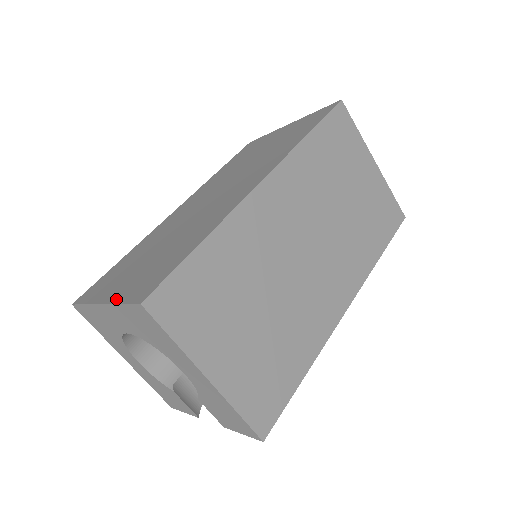
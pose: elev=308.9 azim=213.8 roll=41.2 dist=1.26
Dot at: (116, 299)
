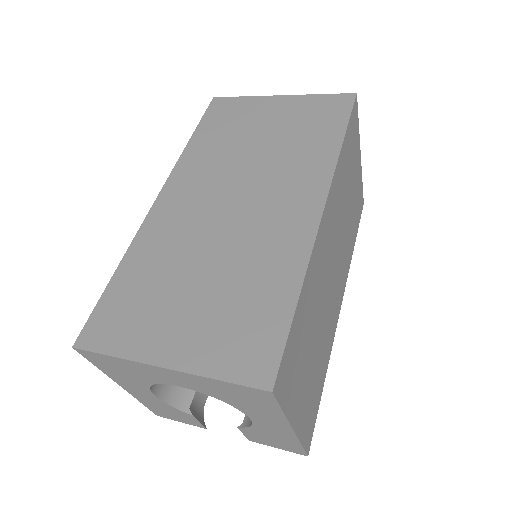
Dot at: (198, 367)
